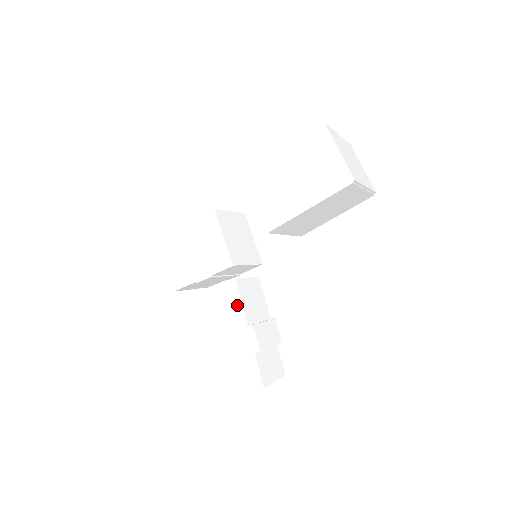
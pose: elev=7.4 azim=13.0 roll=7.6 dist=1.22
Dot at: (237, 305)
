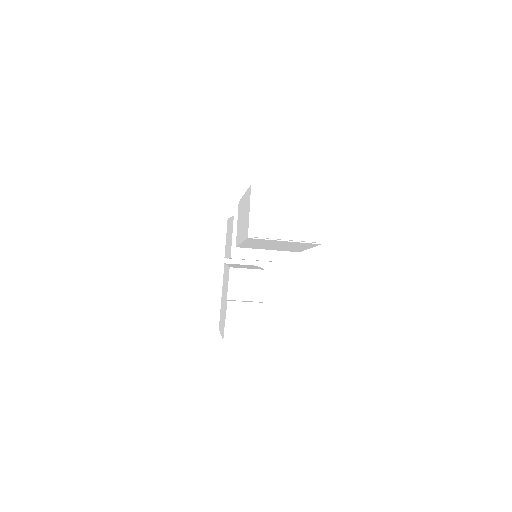
Dot at: (228, 284)
